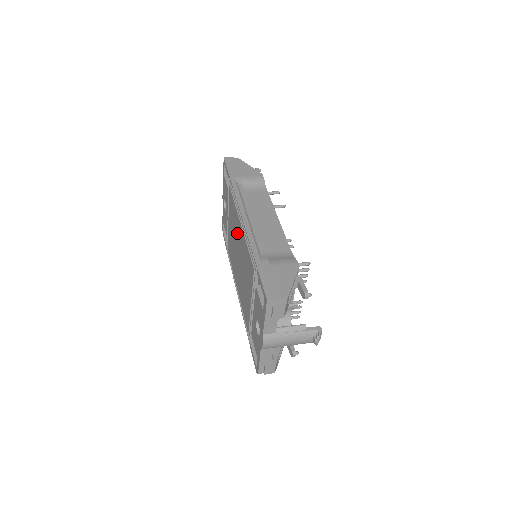
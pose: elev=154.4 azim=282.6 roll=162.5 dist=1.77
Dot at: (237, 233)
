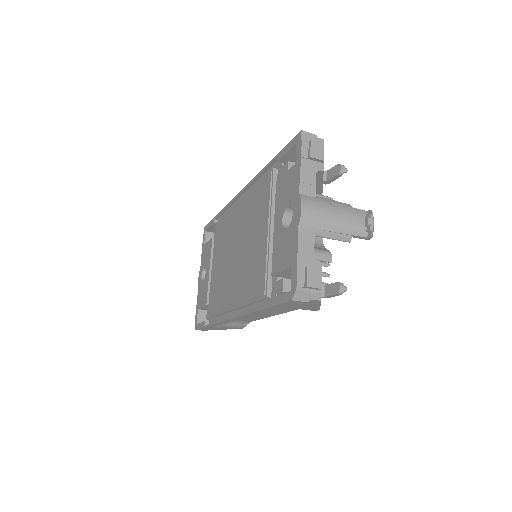
Dot at: (232, 229)
